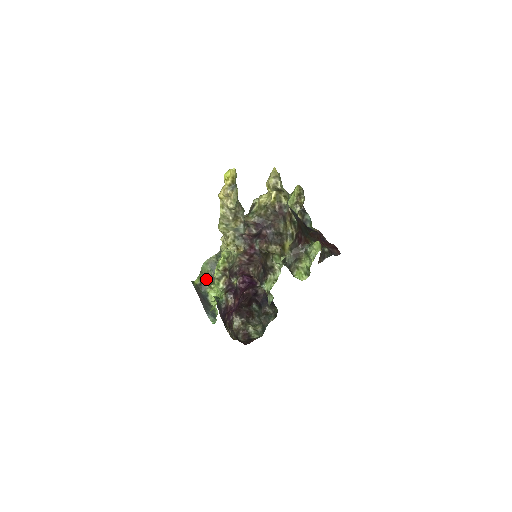
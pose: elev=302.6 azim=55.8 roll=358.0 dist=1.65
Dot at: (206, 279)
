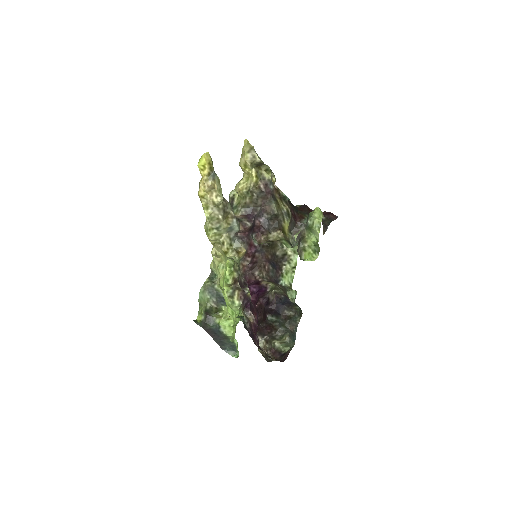
Dot at: (210, 309)
